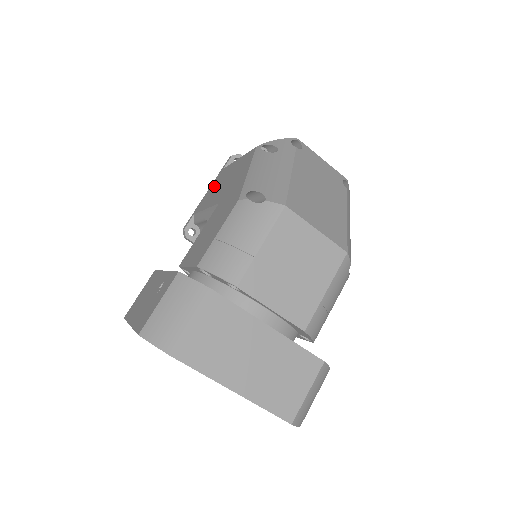
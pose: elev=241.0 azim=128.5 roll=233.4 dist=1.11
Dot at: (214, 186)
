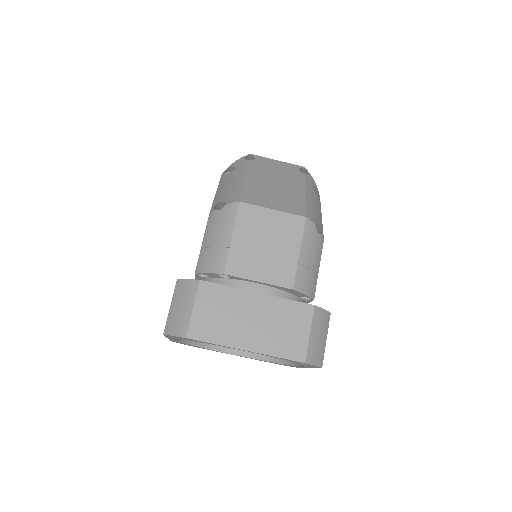
Dot at: occluded
